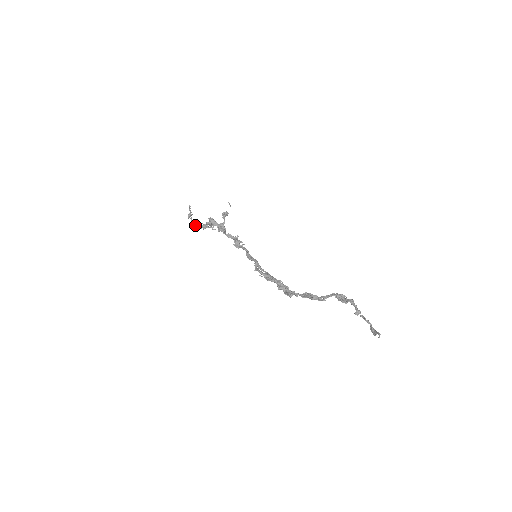
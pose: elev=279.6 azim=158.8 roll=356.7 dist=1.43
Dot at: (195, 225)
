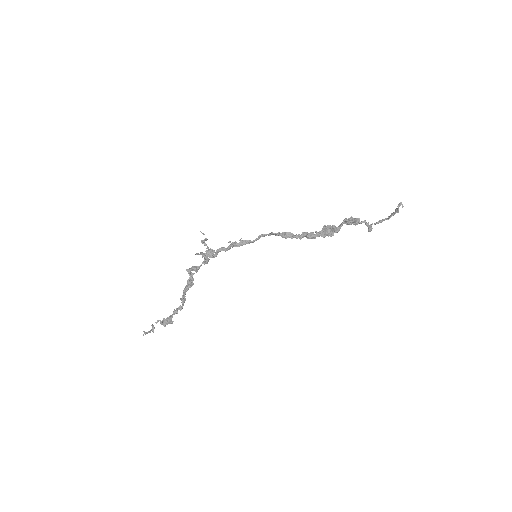
Dot at: (168, 317)
